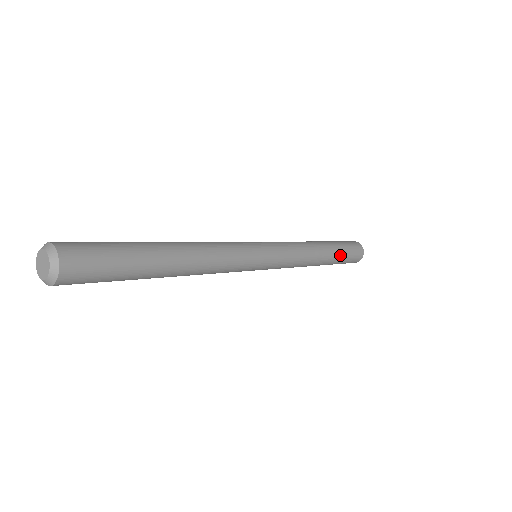
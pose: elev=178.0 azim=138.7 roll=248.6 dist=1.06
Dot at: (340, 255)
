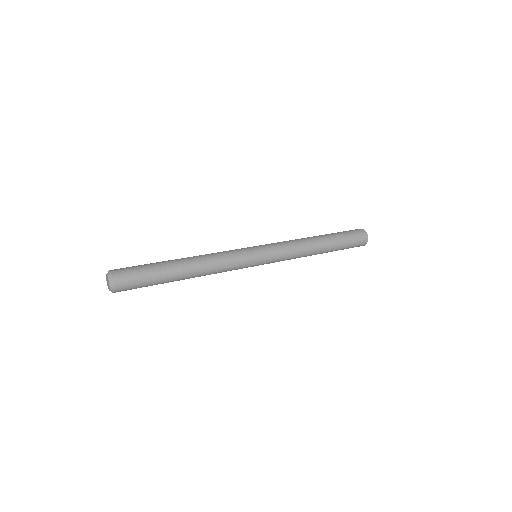
Dot at: (339, 244)
